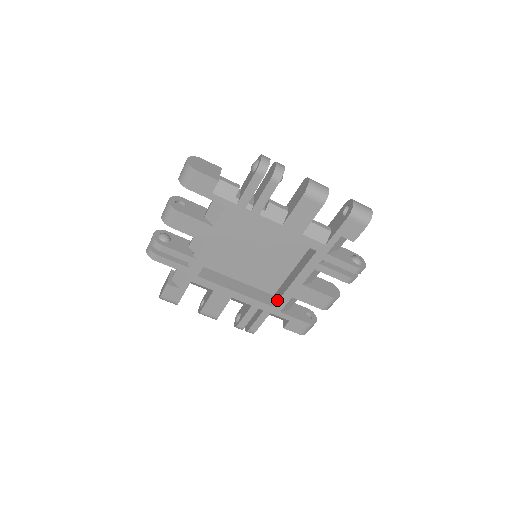
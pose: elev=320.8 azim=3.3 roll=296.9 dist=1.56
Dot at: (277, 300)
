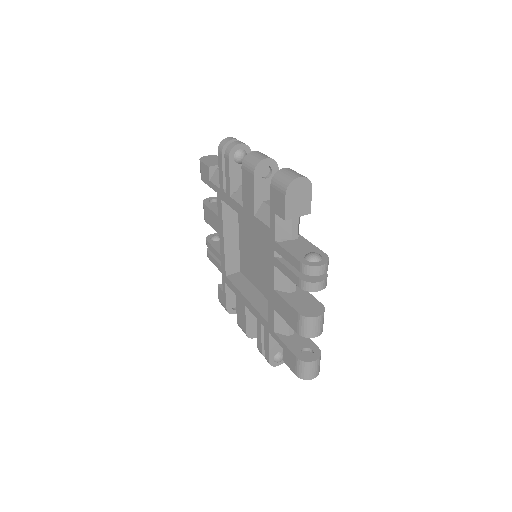
Dot at: (269, 313)
